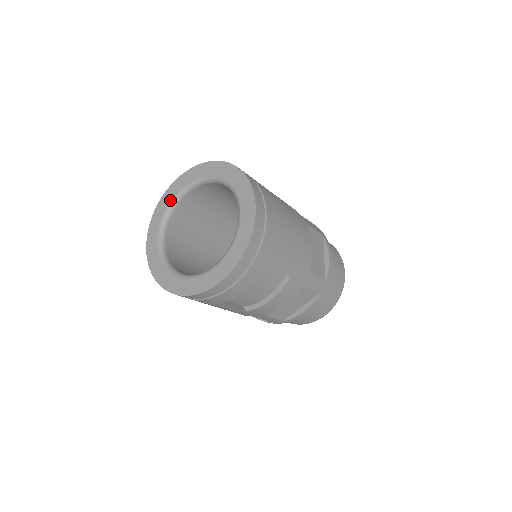
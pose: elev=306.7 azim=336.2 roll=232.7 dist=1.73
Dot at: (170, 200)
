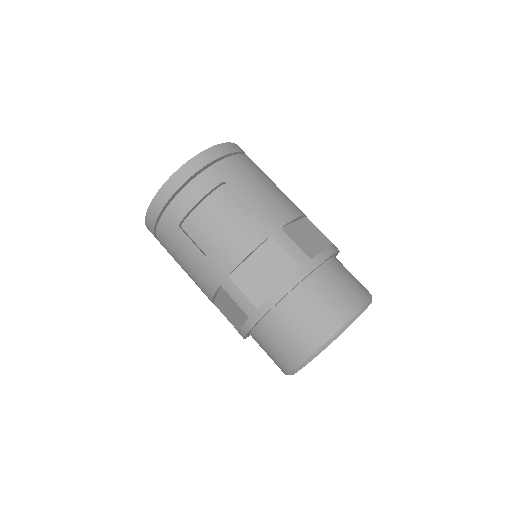
Dot at: occluded
